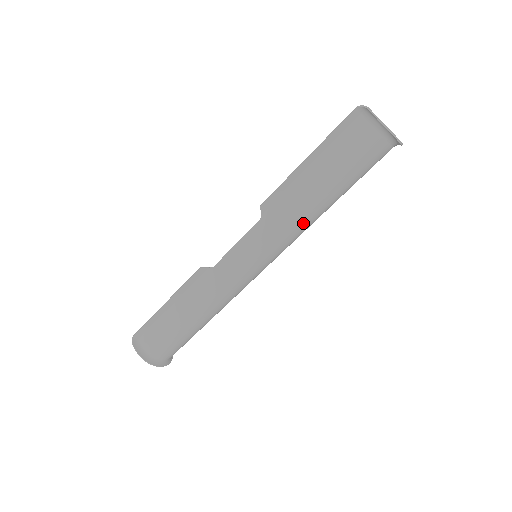
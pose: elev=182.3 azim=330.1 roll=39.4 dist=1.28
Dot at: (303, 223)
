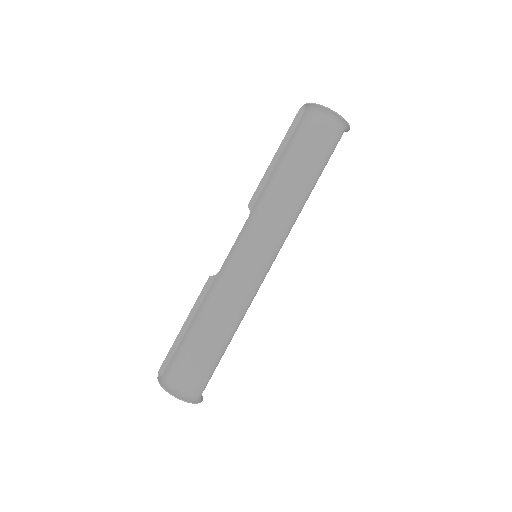
Dot at: (281, 203)
